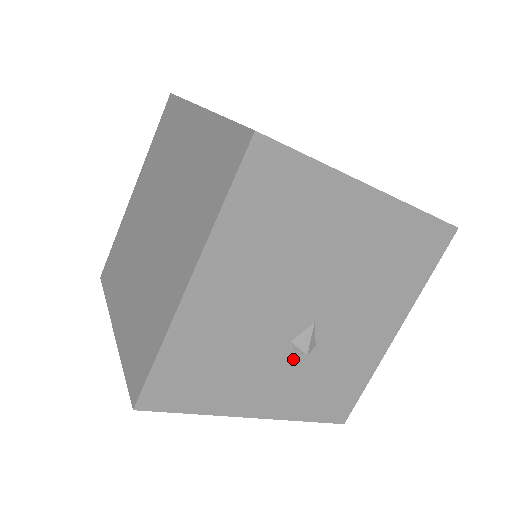
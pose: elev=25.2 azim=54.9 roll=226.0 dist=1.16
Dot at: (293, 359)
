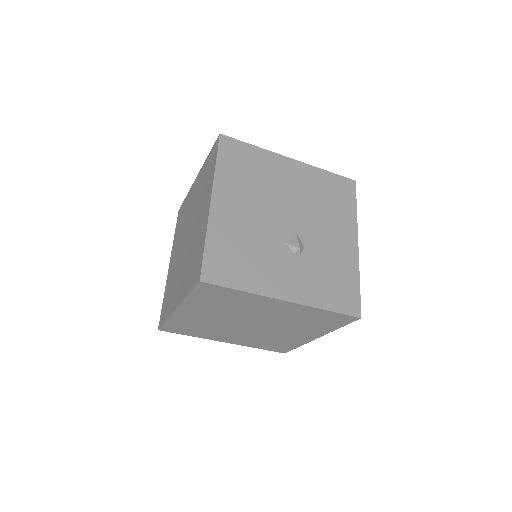
Dot at: (293, 256)
